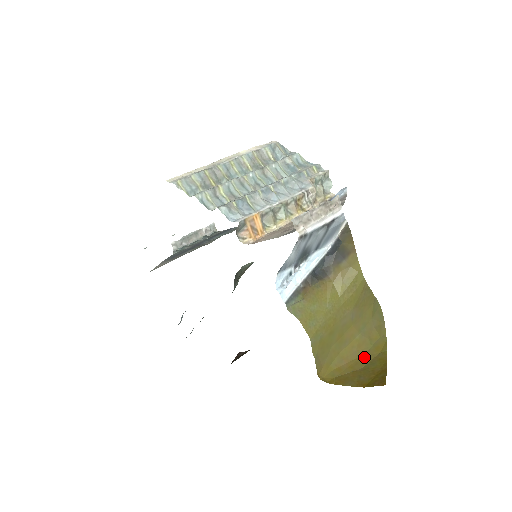
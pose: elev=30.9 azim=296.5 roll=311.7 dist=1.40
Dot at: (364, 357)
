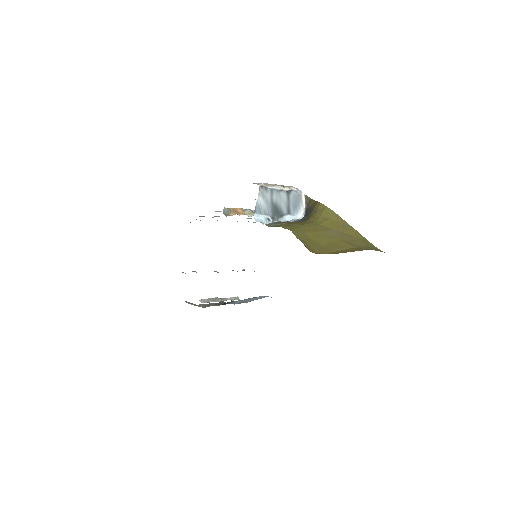
Dot at: occluded
